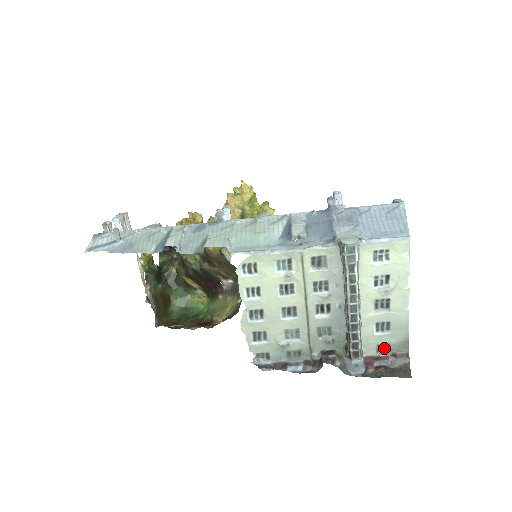
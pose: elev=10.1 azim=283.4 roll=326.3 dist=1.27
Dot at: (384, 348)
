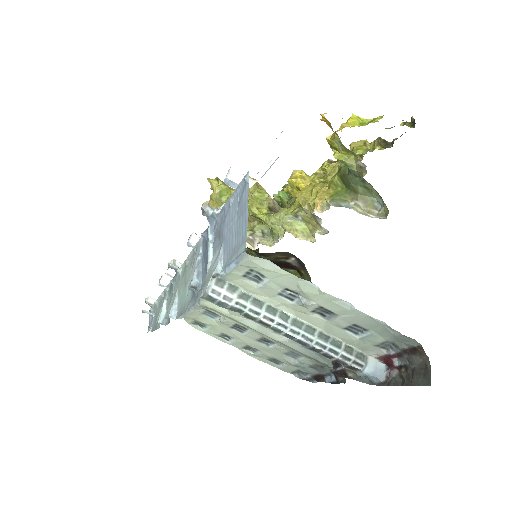
Dot at: (389, 344)
